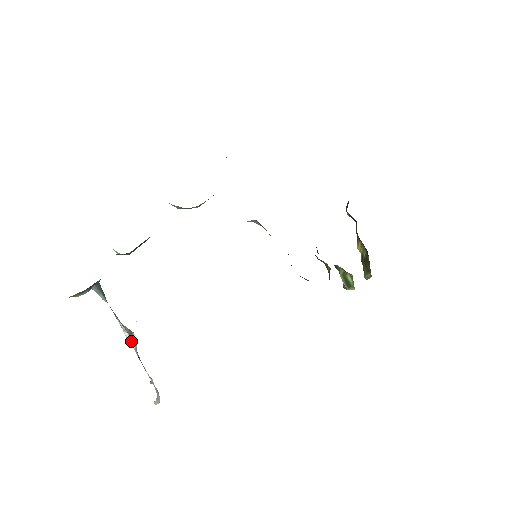
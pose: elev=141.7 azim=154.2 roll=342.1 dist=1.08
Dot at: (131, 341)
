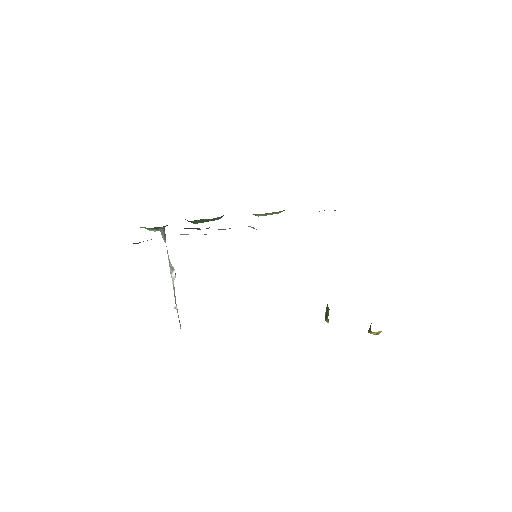
Dot at: (171, 274)
